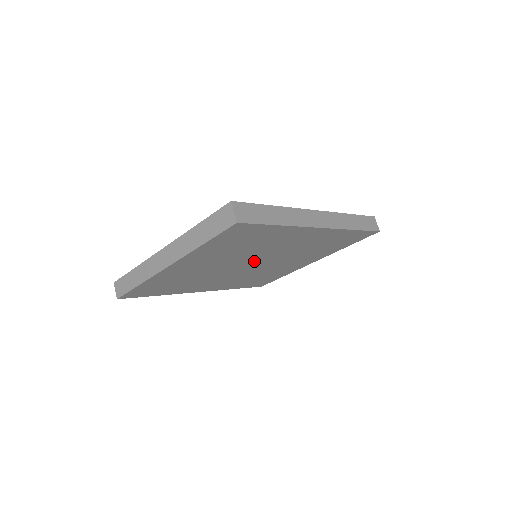
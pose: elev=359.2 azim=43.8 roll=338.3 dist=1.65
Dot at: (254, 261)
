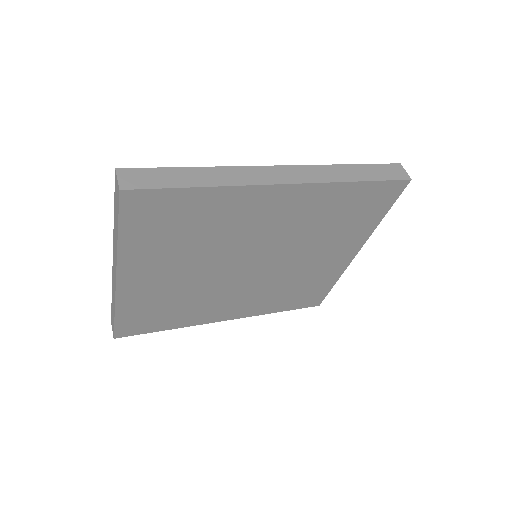
Dot at: (246, 260)
